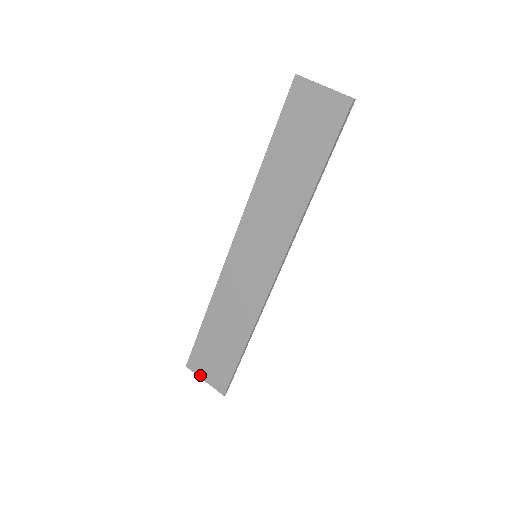
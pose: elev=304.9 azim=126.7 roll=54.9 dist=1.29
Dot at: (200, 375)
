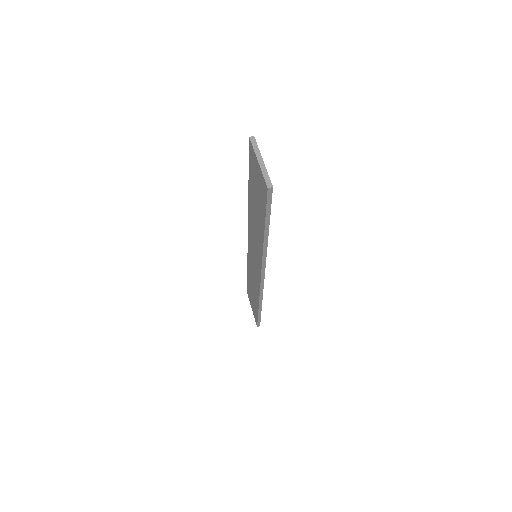
Dot at: (250, 304)
